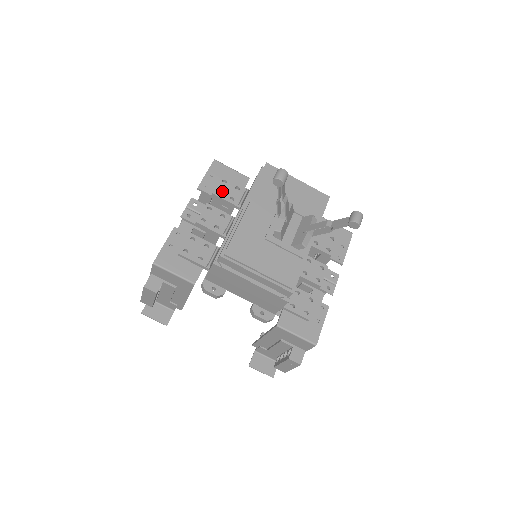
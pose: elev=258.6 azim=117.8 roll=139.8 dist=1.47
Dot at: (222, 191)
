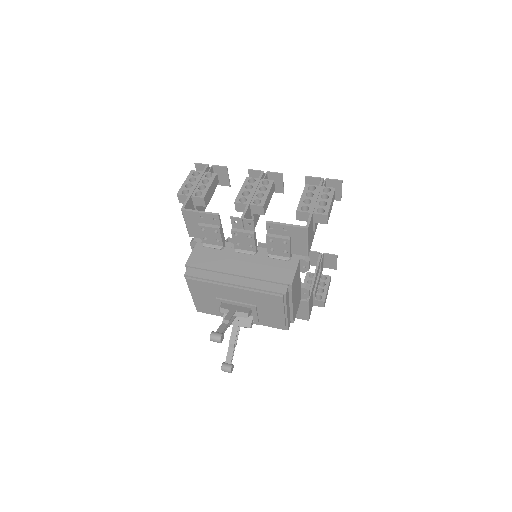
Dot at: (274, 242)
